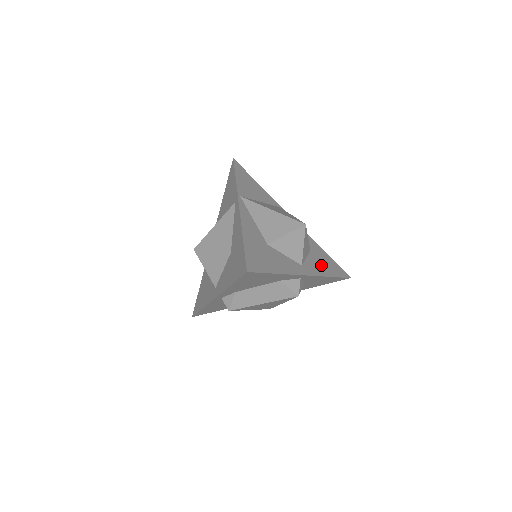
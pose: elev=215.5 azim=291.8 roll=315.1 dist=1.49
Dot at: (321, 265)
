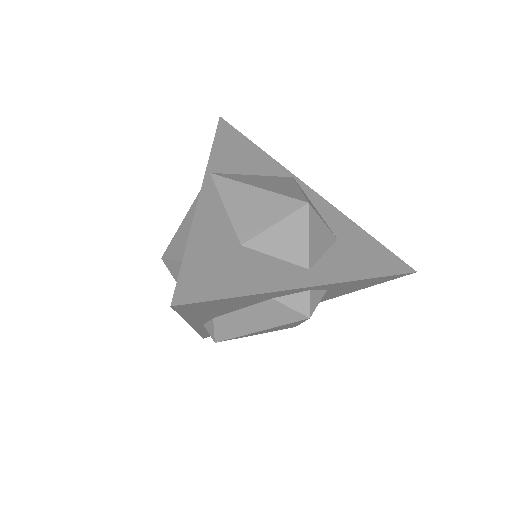
Dot at: (354, 261)
